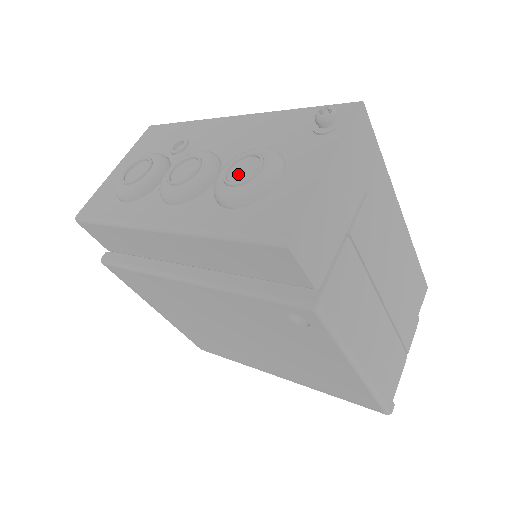
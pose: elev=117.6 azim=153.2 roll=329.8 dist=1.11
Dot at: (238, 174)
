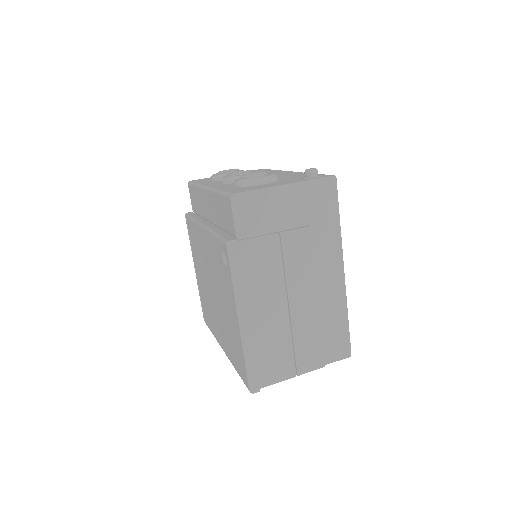
Dot at: occluded
